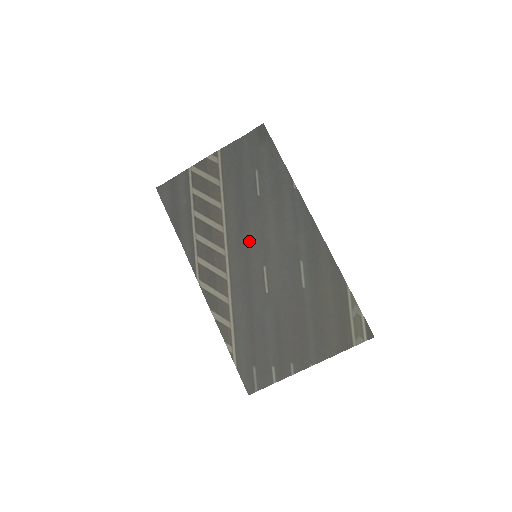
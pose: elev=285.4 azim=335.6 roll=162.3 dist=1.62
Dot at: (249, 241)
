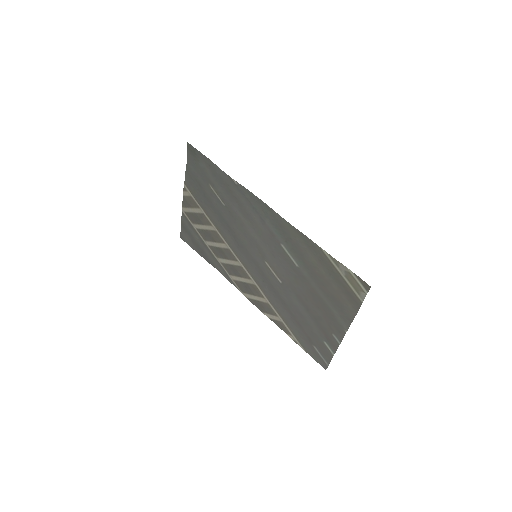
Dot at: (245, 246)
